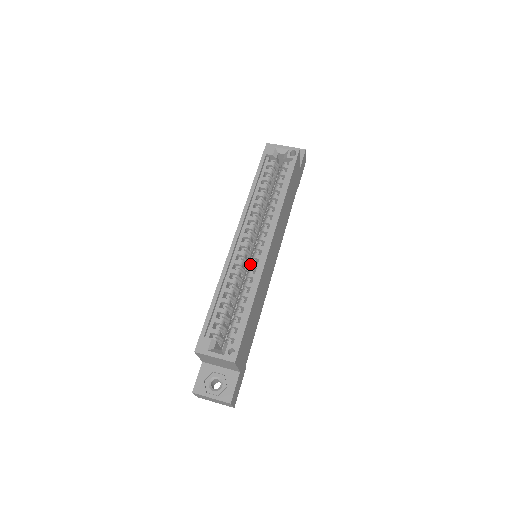
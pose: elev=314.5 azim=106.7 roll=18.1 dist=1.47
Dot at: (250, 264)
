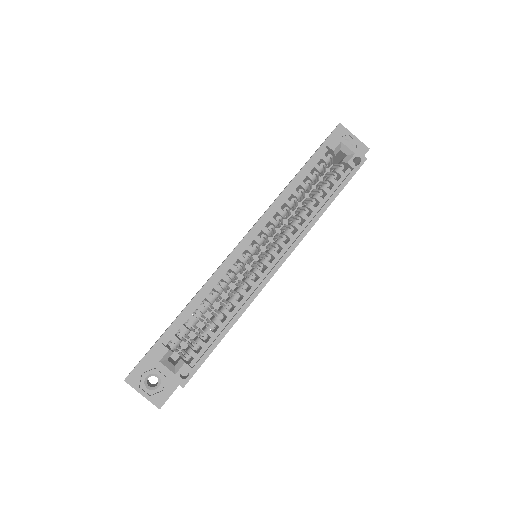
Dot at: (247, 277)
